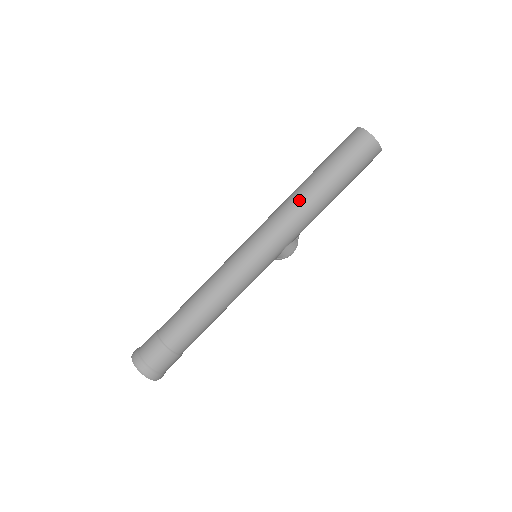
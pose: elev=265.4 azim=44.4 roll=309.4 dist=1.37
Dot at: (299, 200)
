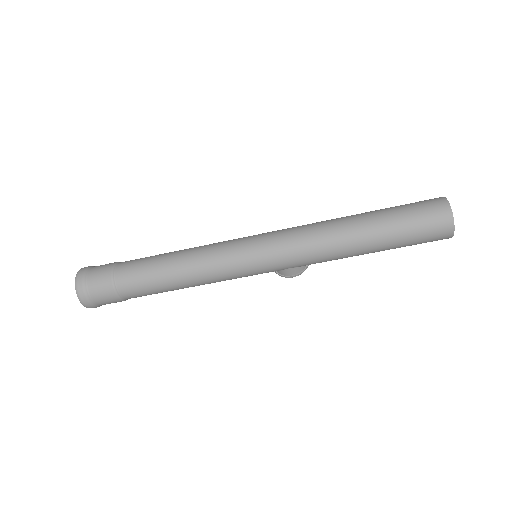
Dot at: (334, 233)
